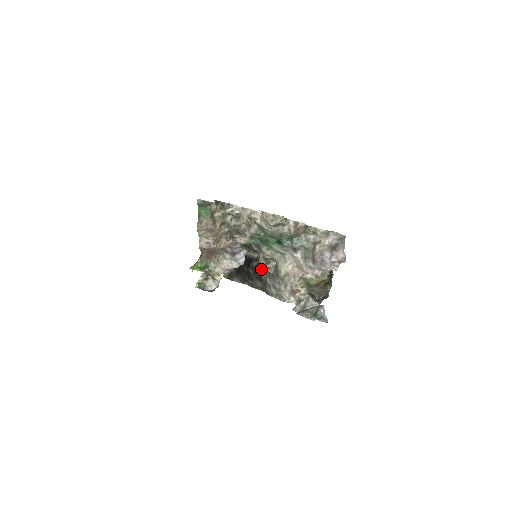
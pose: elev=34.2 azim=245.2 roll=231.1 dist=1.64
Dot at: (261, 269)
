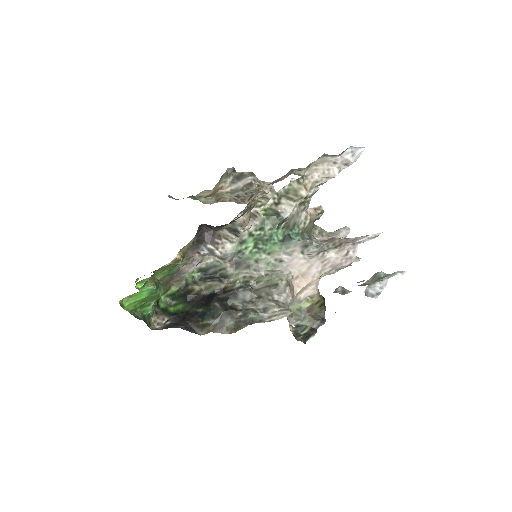
Dot at: (237, 296)
